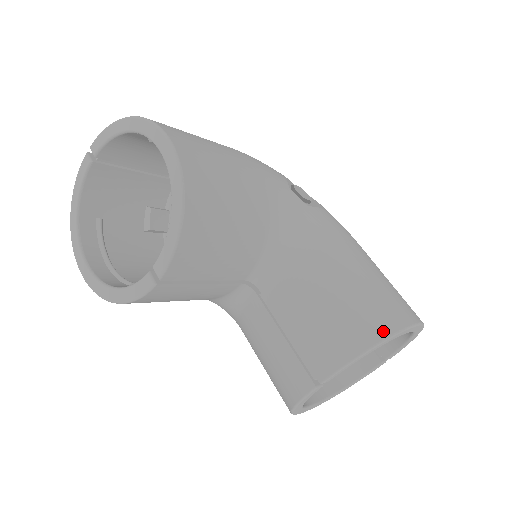
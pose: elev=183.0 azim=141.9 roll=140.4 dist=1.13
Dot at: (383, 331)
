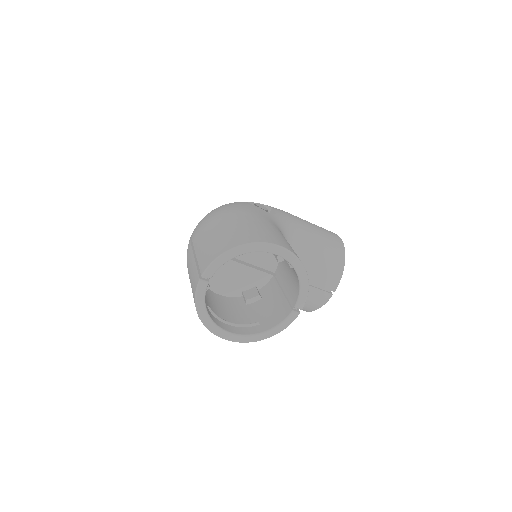
Dot at: (342, 253)
